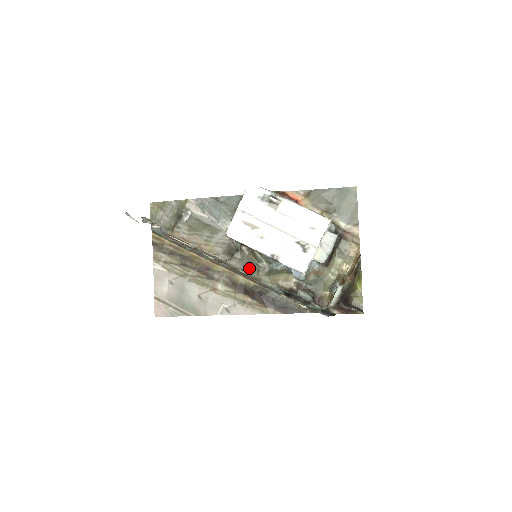
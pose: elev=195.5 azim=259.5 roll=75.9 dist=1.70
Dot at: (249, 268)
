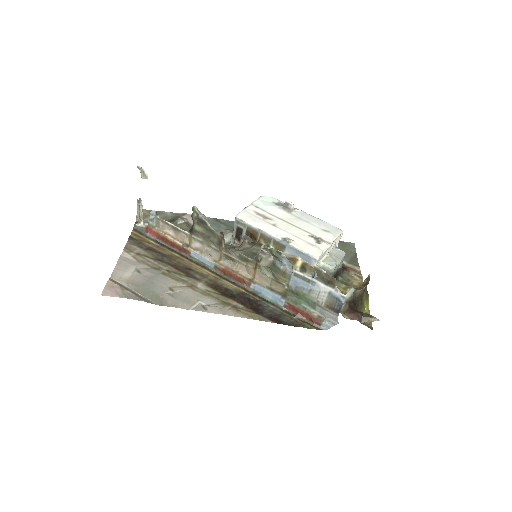
Dot at: occluded
